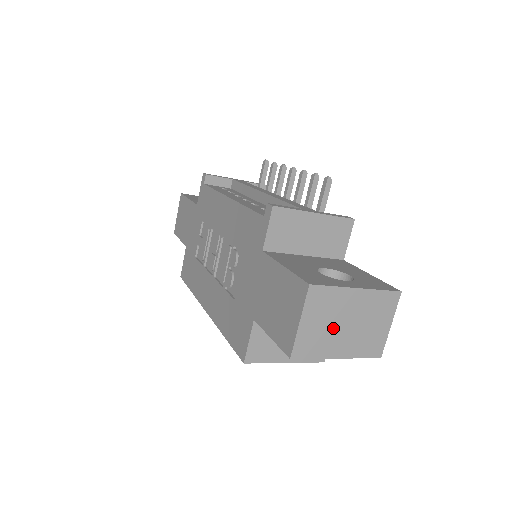
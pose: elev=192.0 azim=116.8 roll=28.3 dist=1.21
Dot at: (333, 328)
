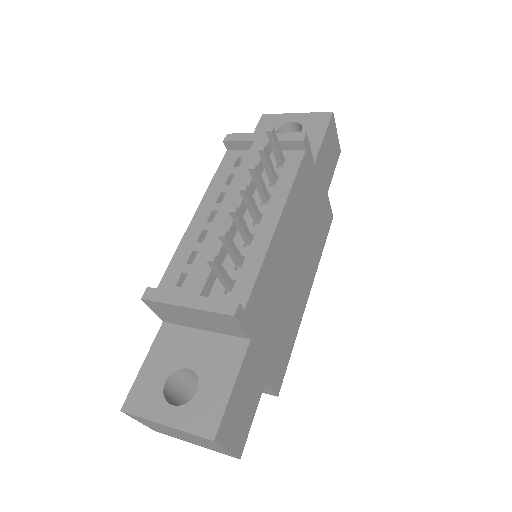
Dot at: (170, 432)
